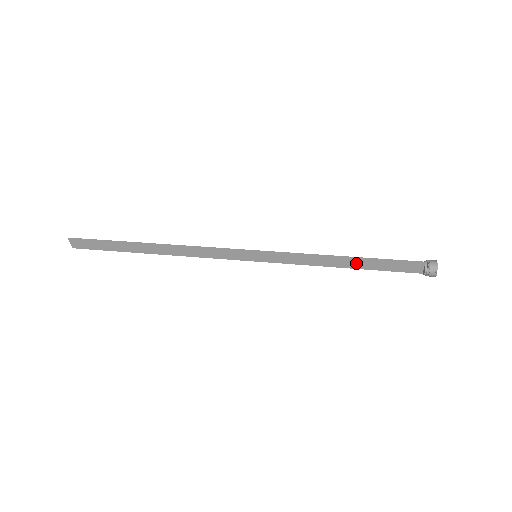
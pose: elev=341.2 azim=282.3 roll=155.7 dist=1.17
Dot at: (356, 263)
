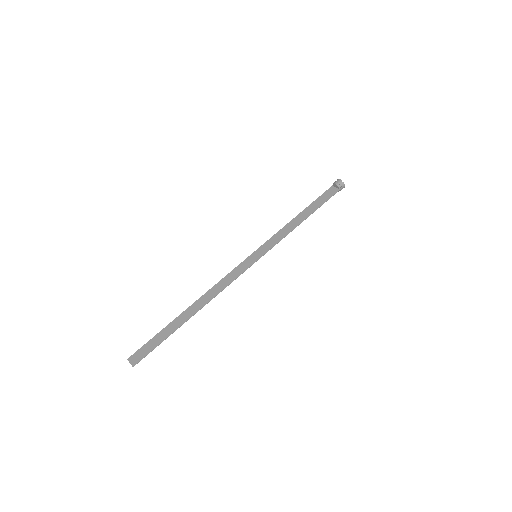
Dot at: (307, 213)
